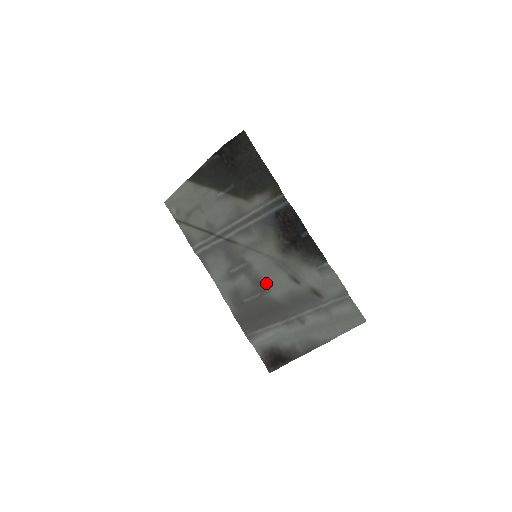
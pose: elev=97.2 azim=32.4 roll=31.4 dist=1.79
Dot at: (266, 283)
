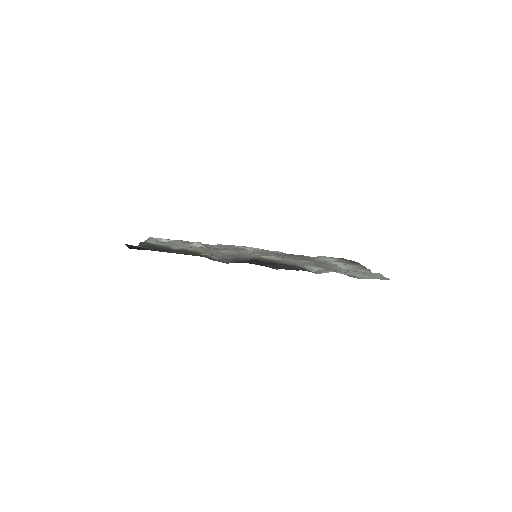
Dot at: (285, 258)
